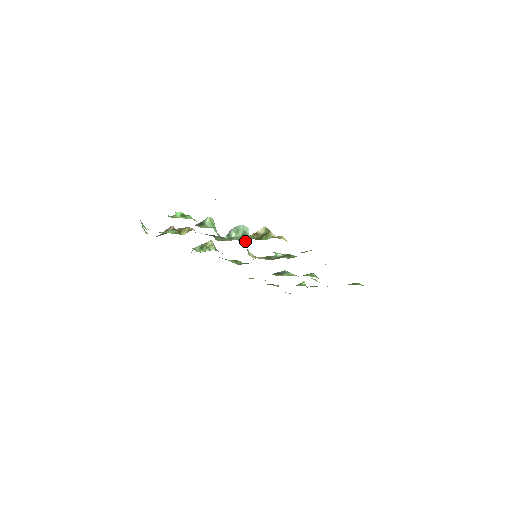
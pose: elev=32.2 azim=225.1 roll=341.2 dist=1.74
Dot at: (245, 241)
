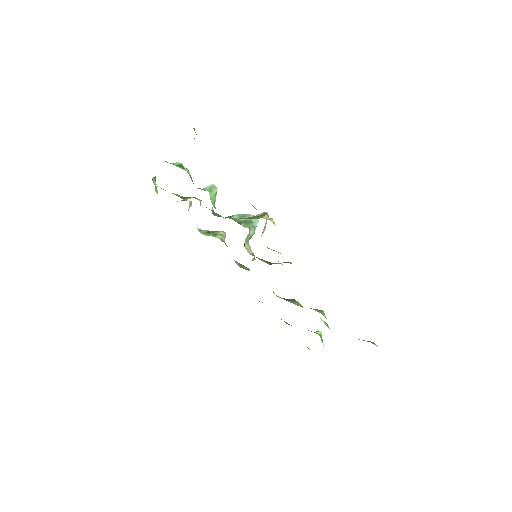
Dot at: (242, 225)
